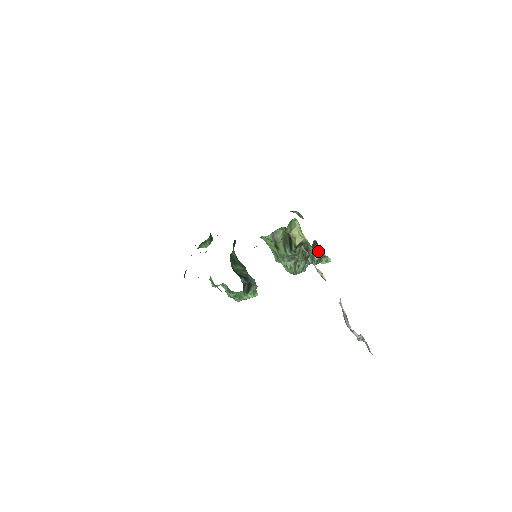
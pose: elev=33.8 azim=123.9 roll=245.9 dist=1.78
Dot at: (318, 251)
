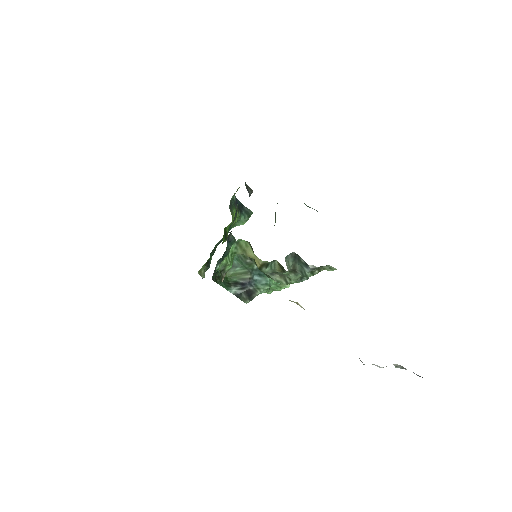
Dot at: (304, 263)
